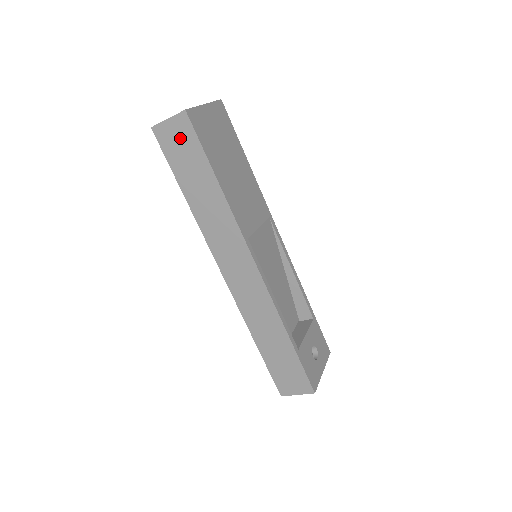
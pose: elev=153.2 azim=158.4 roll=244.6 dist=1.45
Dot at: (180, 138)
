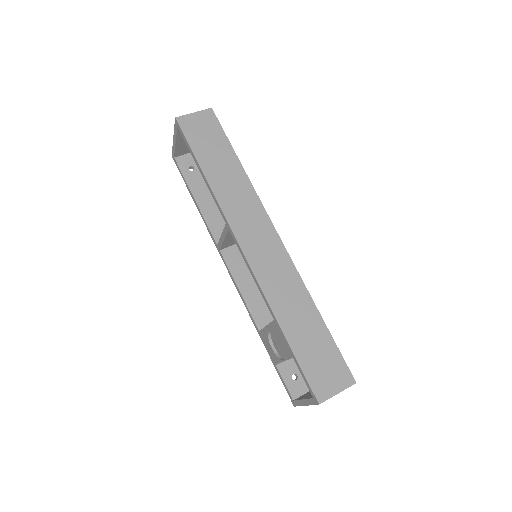
Dot at: (204, 127)
